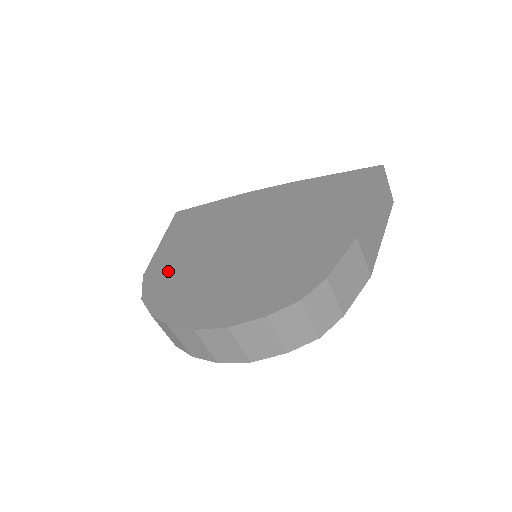
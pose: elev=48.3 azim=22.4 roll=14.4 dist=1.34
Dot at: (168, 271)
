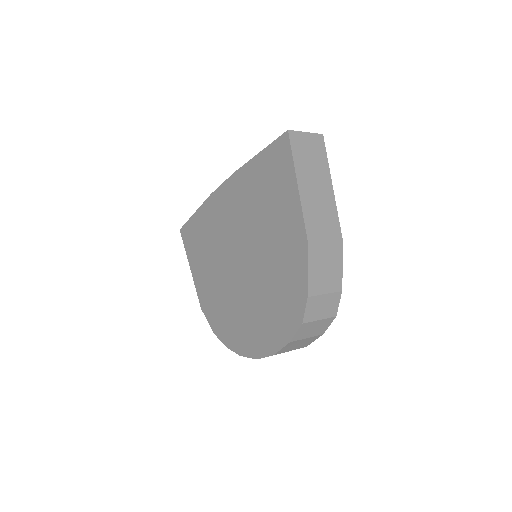
Dot at: (212, 302)
